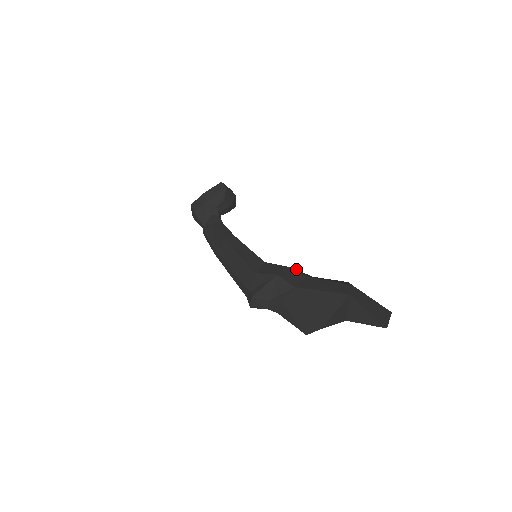
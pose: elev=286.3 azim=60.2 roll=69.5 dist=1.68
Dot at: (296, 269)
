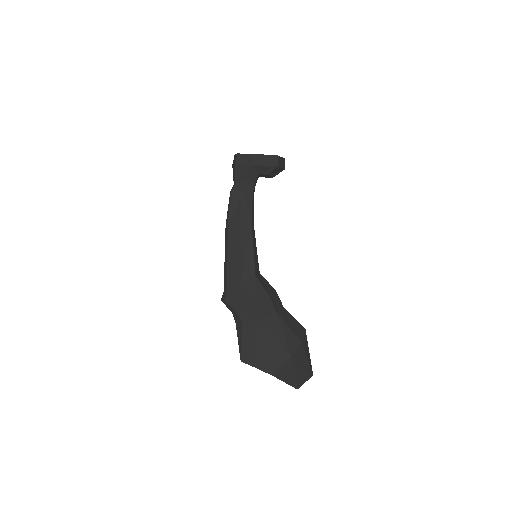
Dot at: (276, 294)
